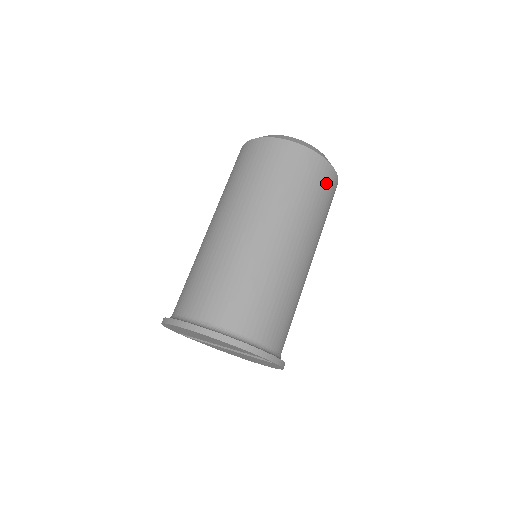
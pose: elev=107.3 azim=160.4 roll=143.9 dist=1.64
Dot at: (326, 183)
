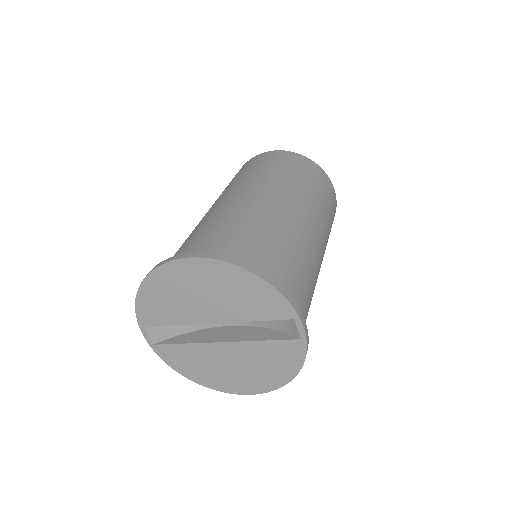
Dot at: (332, 200)
